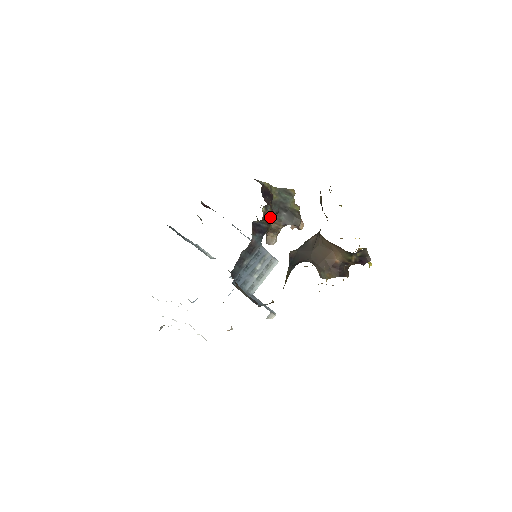
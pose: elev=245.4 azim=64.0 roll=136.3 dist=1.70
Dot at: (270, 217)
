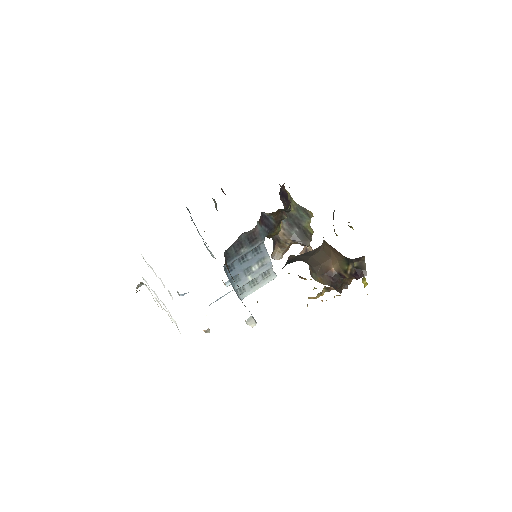
Dot at: (281, 216)
